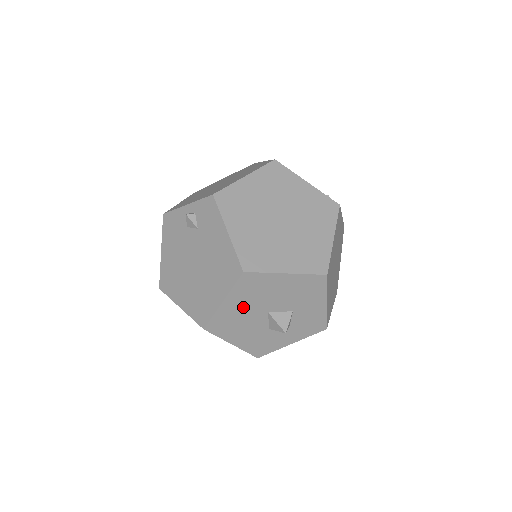
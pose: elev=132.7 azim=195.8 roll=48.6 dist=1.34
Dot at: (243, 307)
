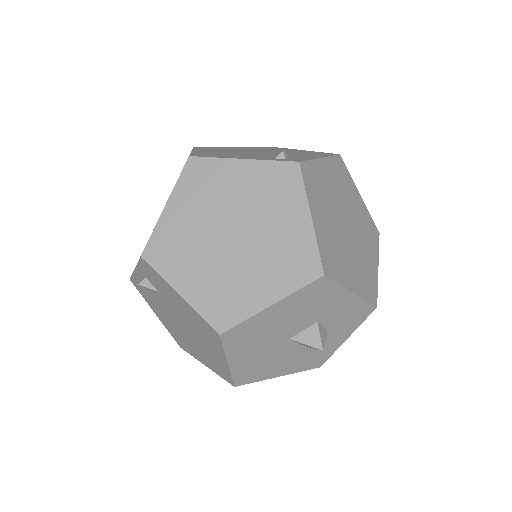
Dot at: (255, 352)
